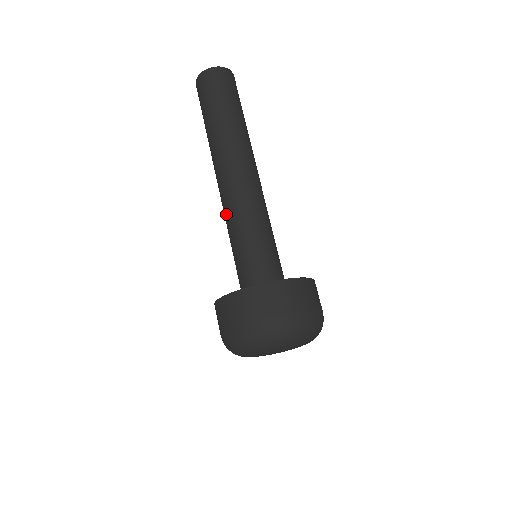
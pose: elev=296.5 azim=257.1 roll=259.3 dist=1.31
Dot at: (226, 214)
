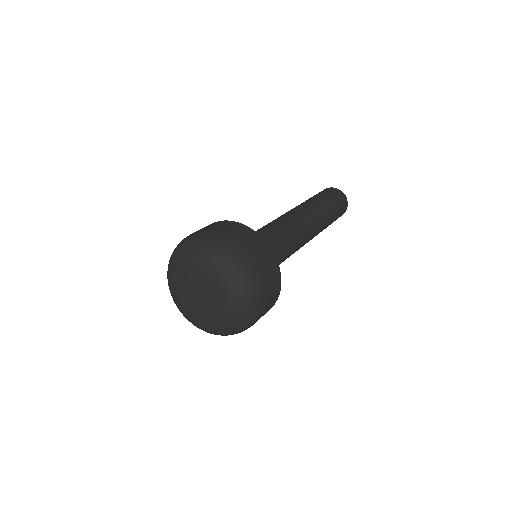
Dot at: occluded
